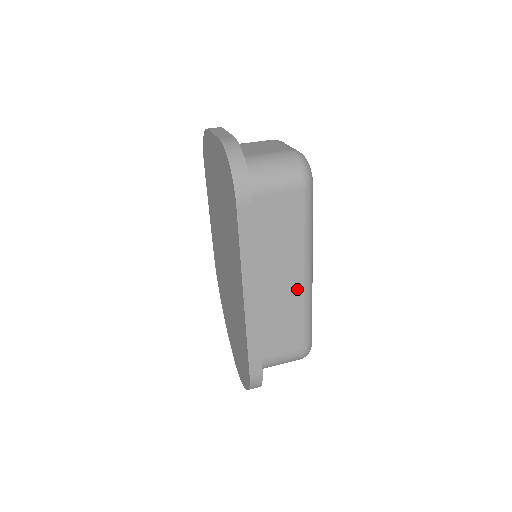
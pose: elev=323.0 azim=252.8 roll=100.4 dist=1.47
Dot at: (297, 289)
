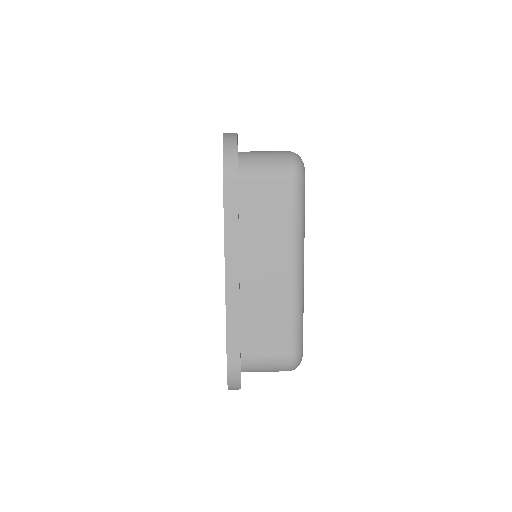
Dot at: (284, 283)
